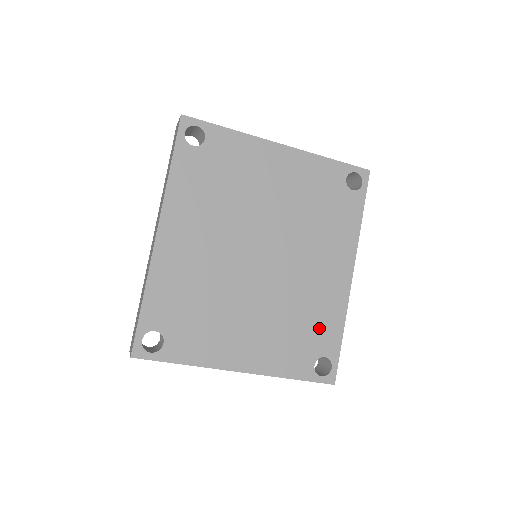
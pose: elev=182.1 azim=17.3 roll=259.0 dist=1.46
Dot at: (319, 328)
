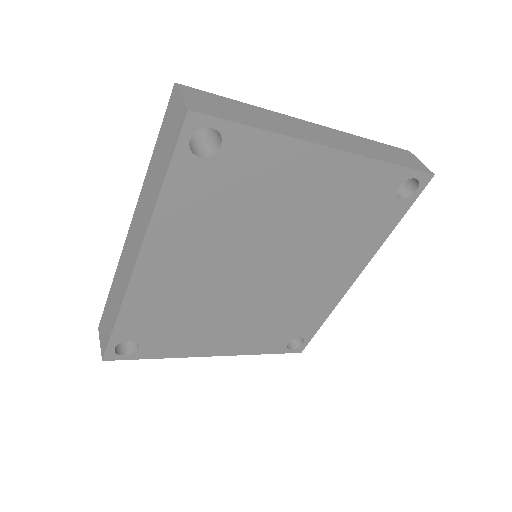
Dot at: (303, 320)
